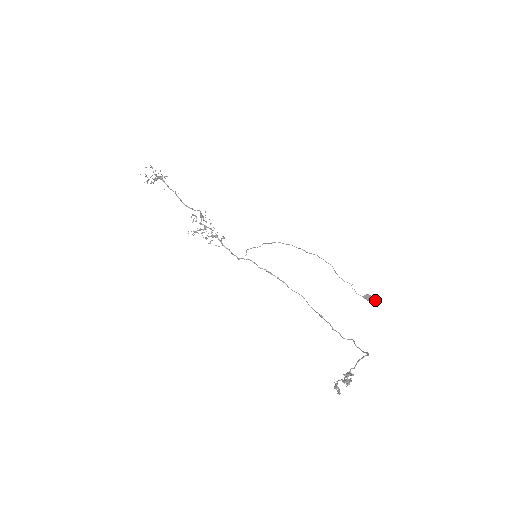
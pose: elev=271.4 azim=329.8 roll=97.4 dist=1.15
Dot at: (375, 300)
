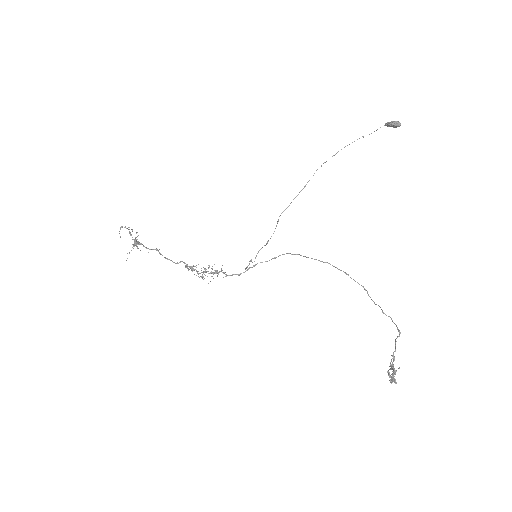
Dot at: (400, 125)
